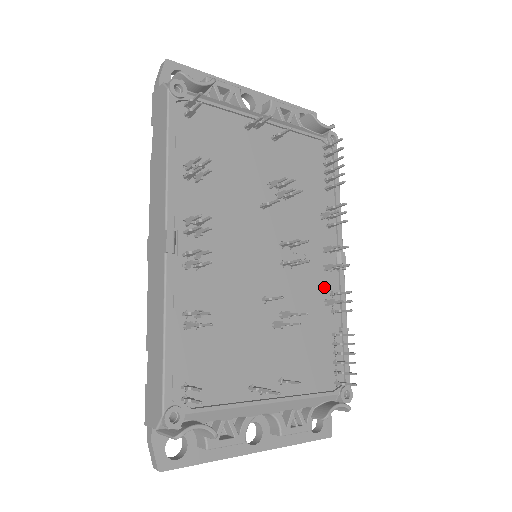
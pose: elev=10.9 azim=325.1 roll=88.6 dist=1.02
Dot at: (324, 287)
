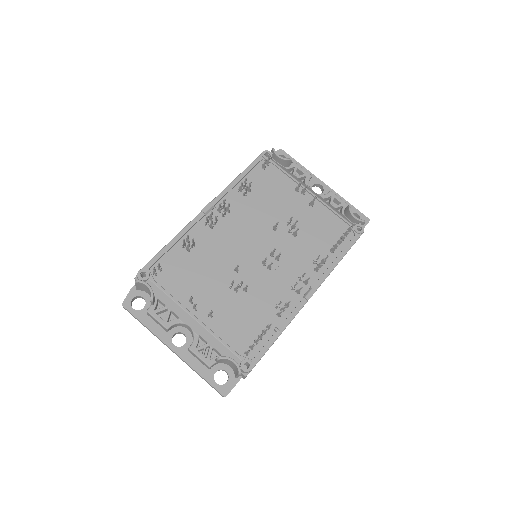
Dot at: (283, 297)
